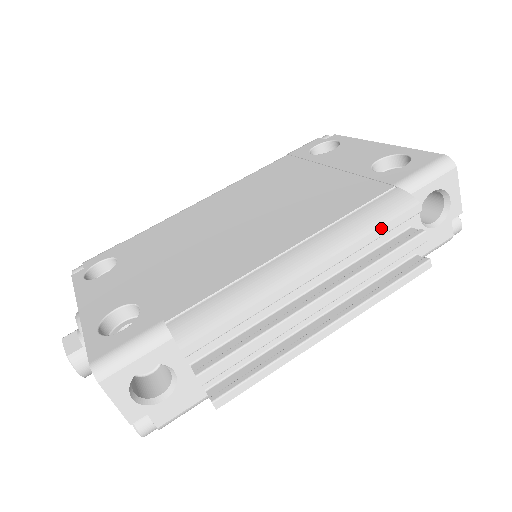
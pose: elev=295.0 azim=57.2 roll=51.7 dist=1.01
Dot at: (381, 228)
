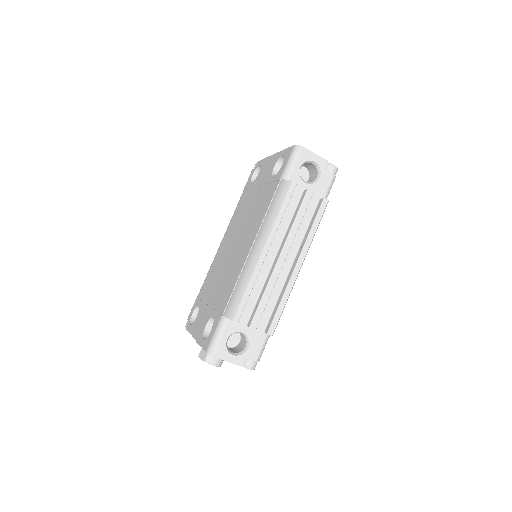
Dot at: (282, 206)
